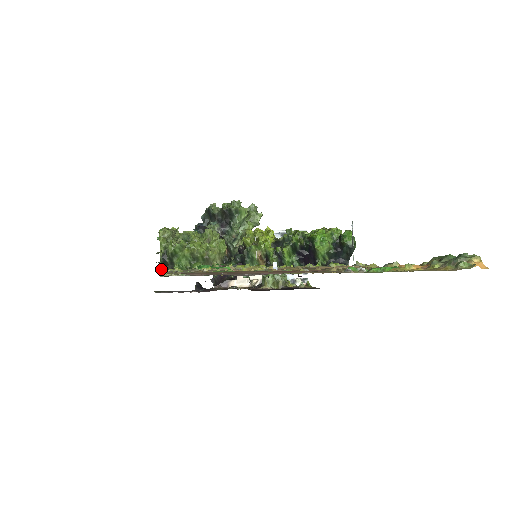
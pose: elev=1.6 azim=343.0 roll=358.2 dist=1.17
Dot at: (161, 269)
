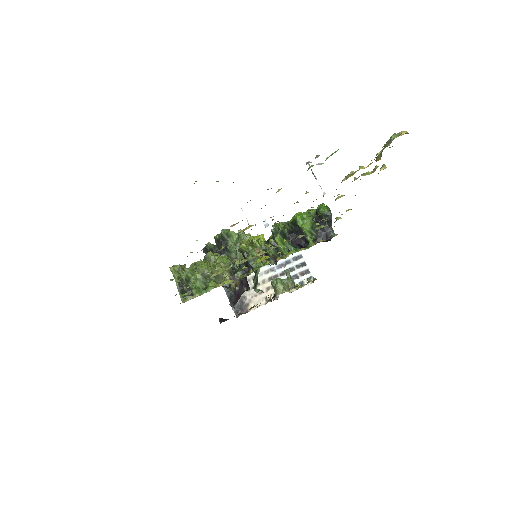
Dot at: (182, 298)
